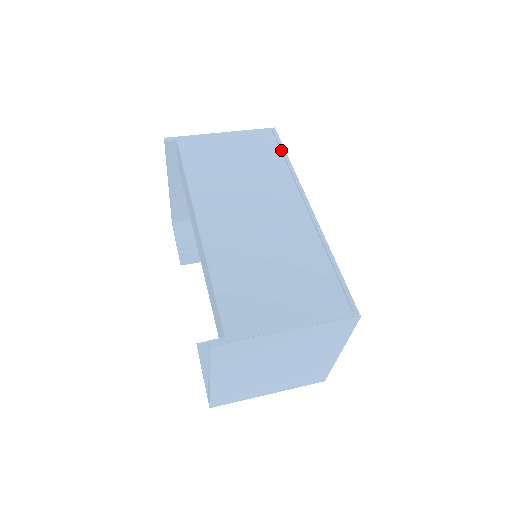
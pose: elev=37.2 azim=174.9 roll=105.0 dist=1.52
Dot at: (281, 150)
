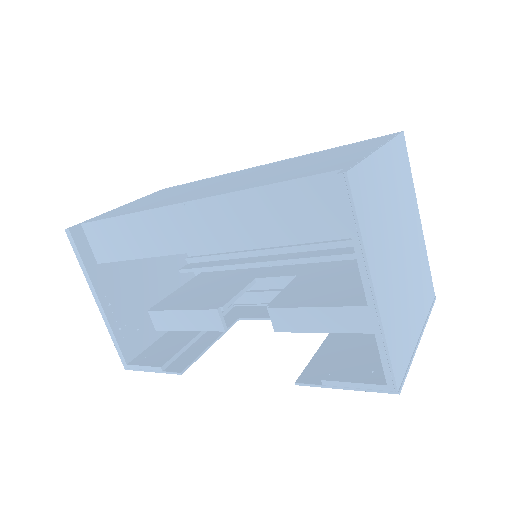
Dot at: occluded
